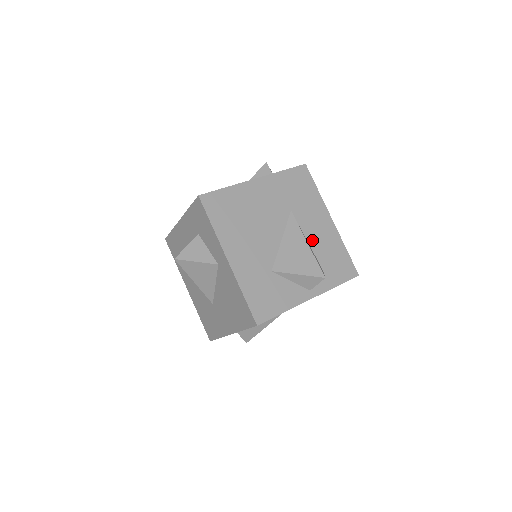
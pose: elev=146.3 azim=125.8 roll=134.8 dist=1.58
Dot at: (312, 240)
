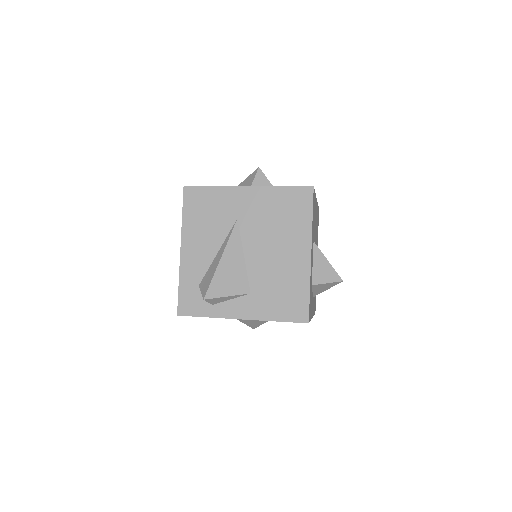
Dot at: occluded
